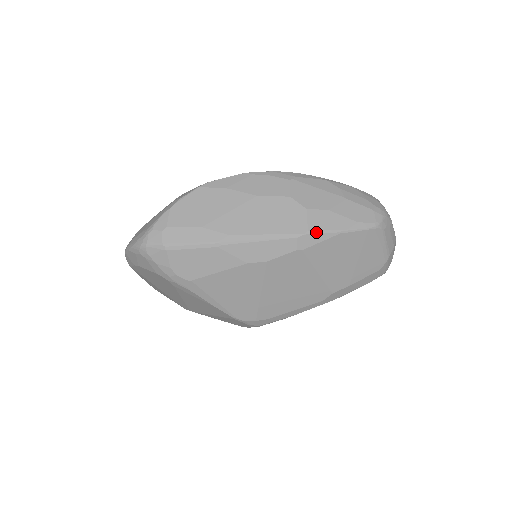
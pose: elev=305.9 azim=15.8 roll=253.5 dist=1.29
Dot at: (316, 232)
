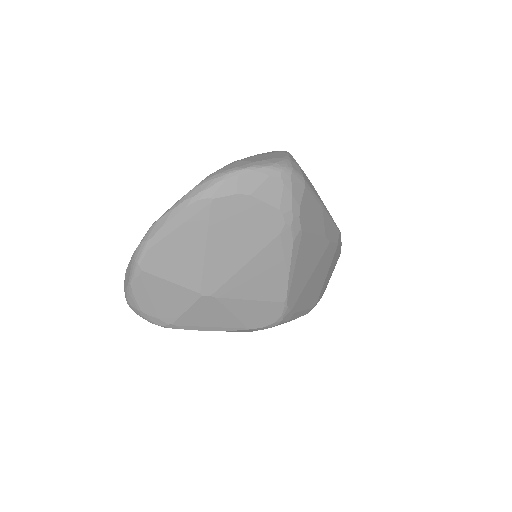
Dot at: occluded
